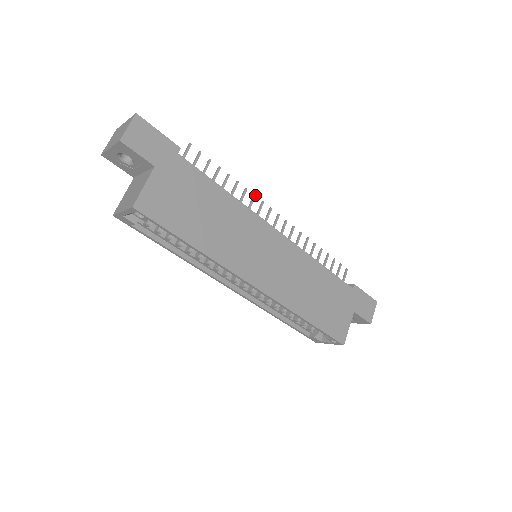
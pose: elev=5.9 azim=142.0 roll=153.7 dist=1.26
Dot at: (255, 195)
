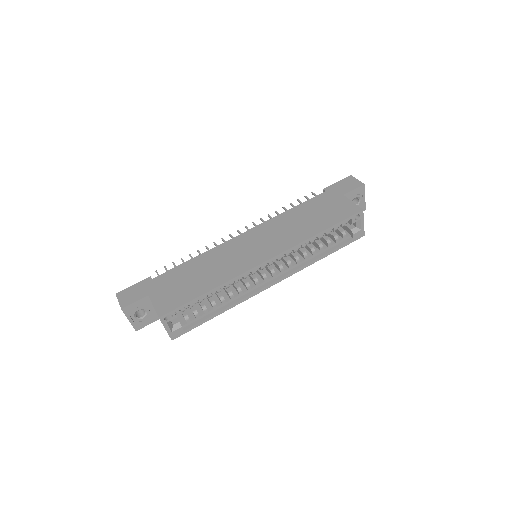
Dot at: (214, 242)
